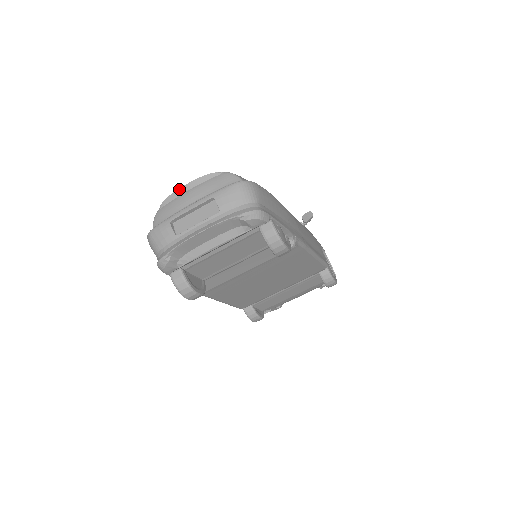
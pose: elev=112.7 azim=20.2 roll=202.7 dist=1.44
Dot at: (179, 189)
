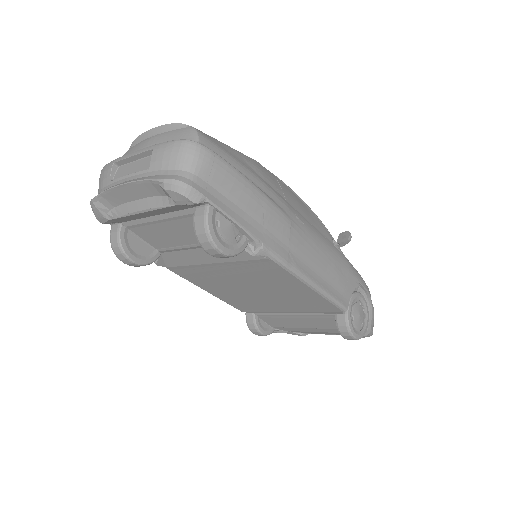
Dot at: (146, 132)
